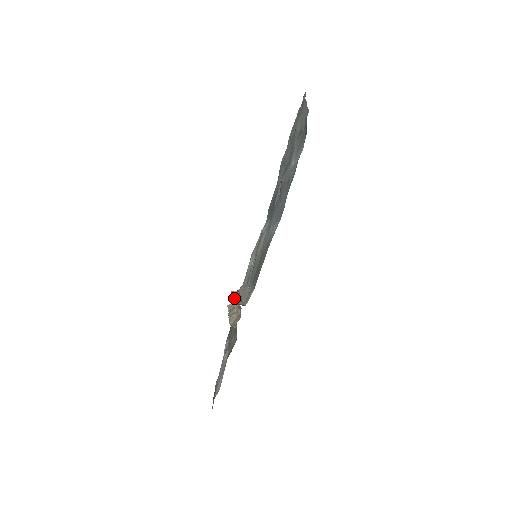
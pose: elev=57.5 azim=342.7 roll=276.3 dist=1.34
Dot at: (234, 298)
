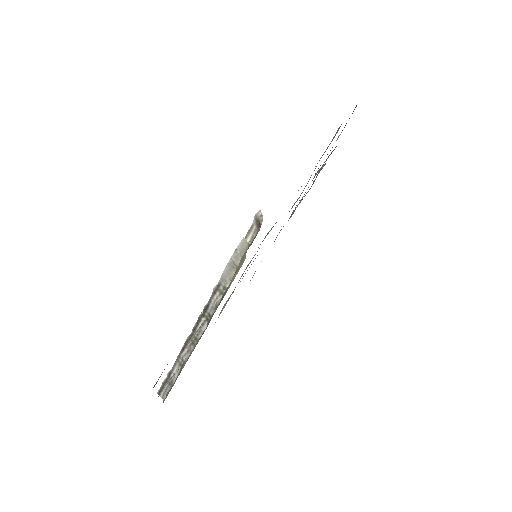
Dot at: occluded
